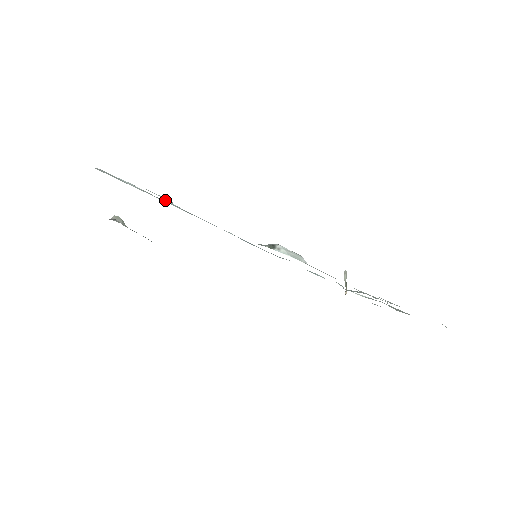
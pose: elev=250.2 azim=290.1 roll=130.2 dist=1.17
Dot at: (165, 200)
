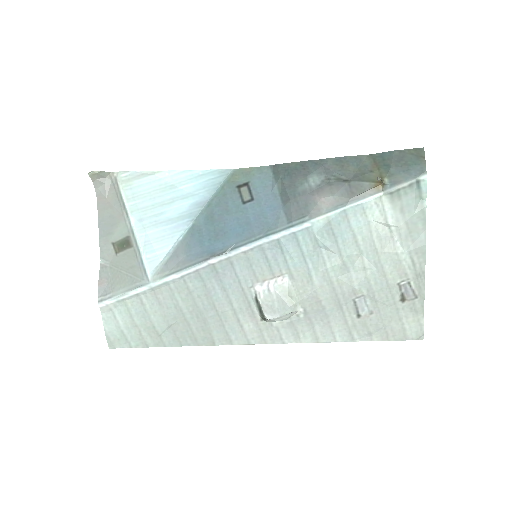
Dot at: (155, 284)
